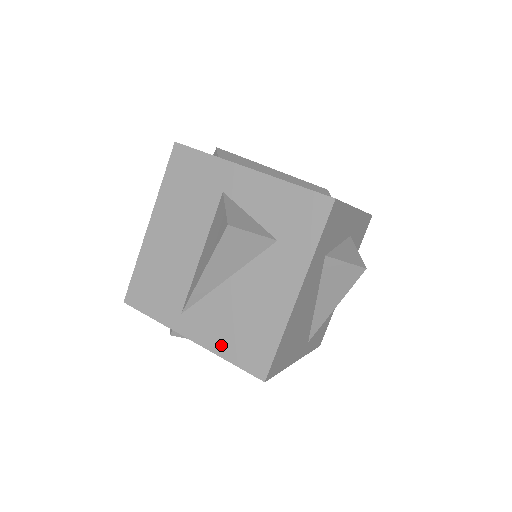
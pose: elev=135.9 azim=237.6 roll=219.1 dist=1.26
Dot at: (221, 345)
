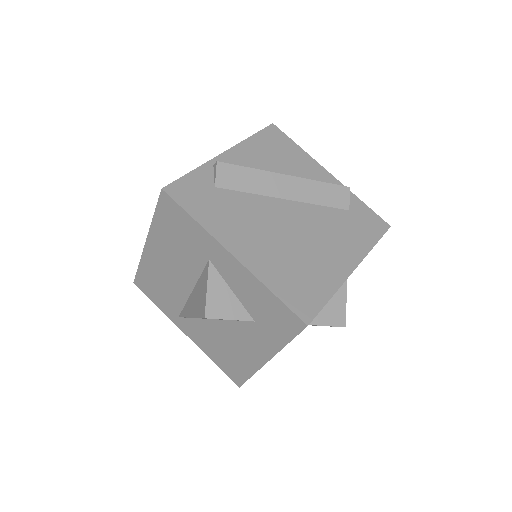
Dot at: (209, 352)
